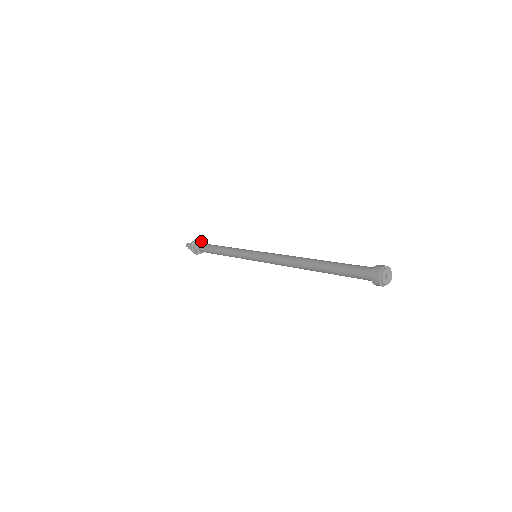
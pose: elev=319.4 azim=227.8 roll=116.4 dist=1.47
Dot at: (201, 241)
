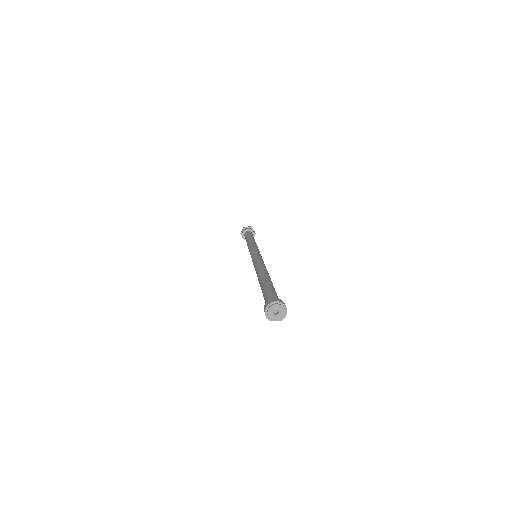
Dot at: (250, 229)
